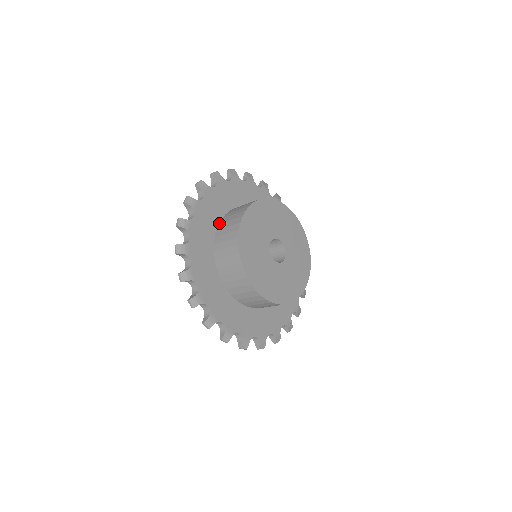
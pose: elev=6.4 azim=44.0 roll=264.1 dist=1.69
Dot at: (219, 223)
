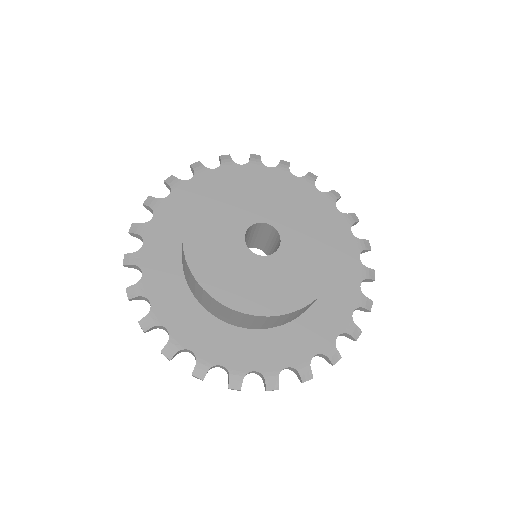
Dot at: occluded
